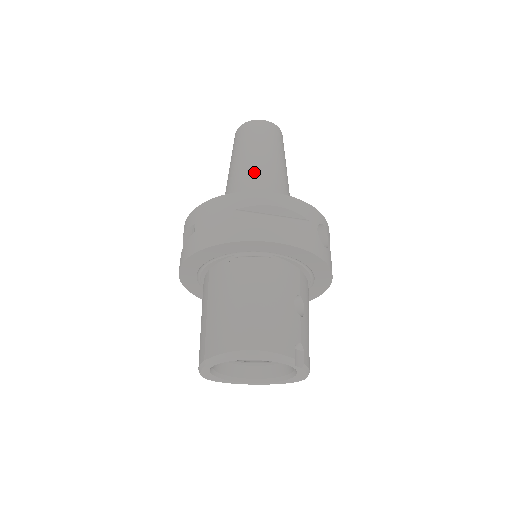
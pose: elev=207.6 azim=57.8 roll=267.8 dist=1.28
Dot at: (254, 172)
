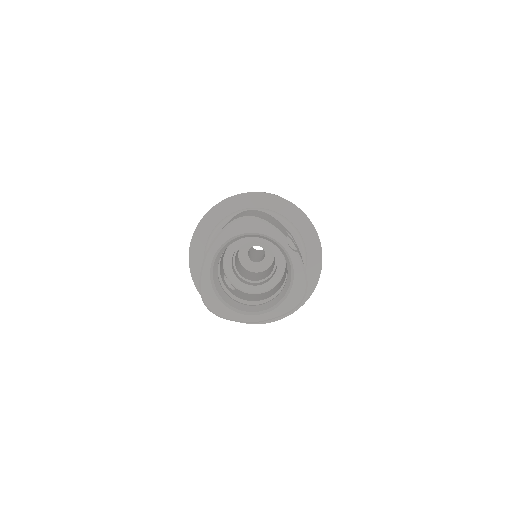
Dot at: occluded
